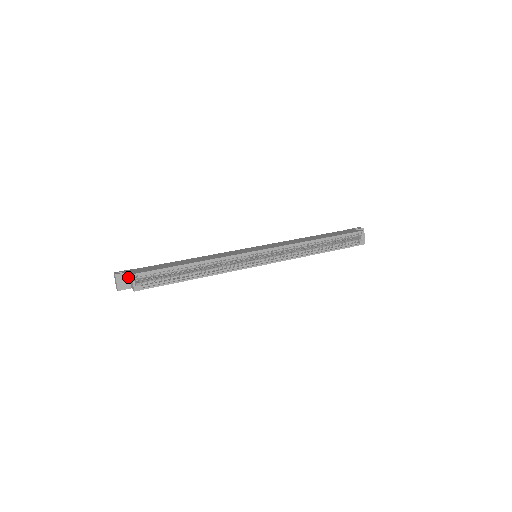
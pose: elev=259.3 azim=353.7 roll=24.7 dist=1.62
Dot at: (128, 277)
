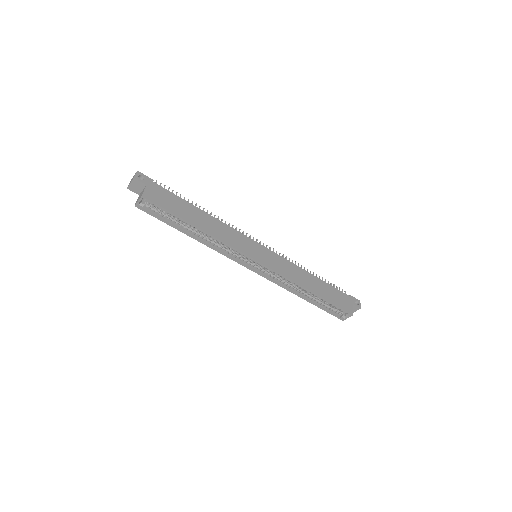
Dot at: (143, 187)
